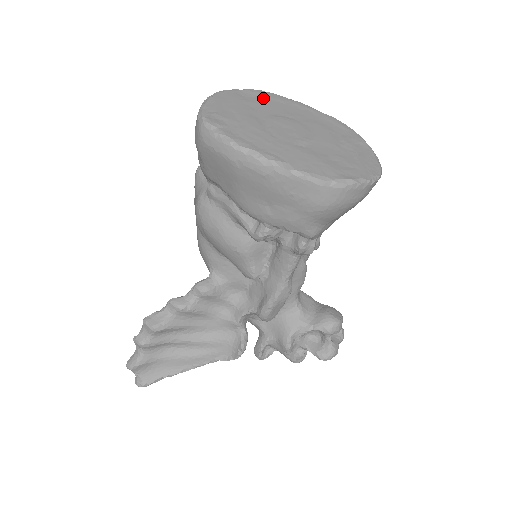
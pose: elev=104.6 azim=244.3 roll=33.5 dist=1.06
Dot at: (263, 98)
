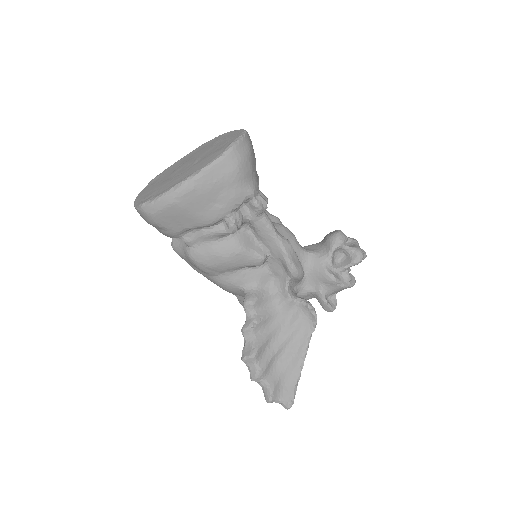
Dot at: (160, 176)
